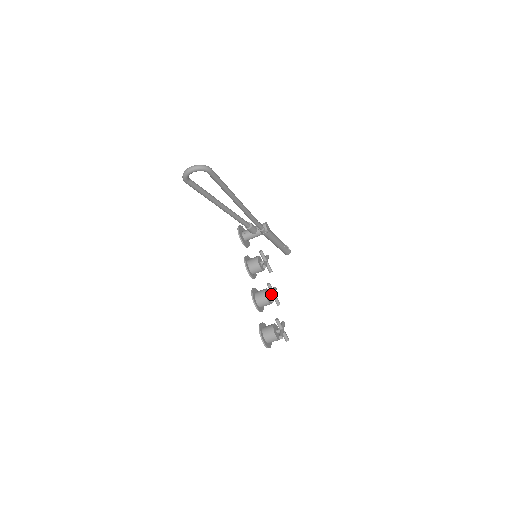
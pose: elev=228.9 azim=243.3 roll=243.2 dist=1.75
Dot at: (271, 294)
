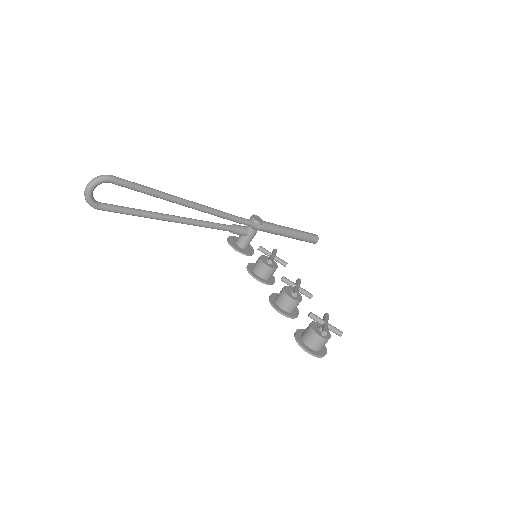
Dot at: (293, 289)
